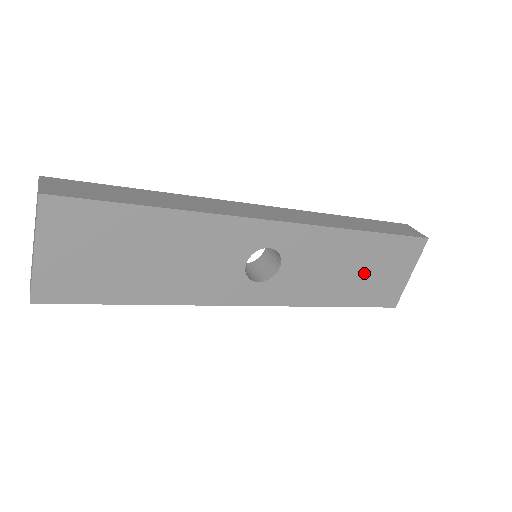
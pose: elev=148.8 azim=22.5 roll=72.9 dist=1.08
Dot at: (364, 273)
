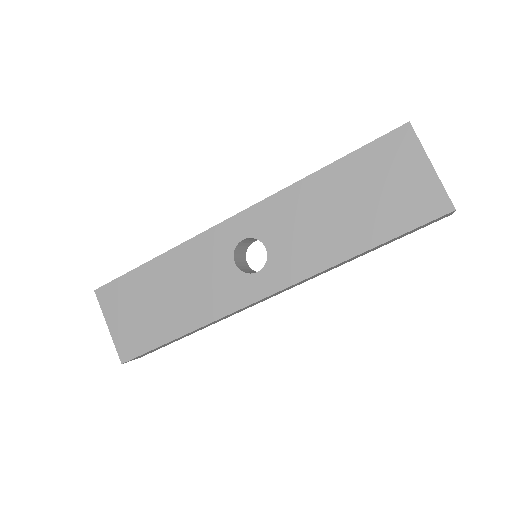
Dot at: (363, 202)
